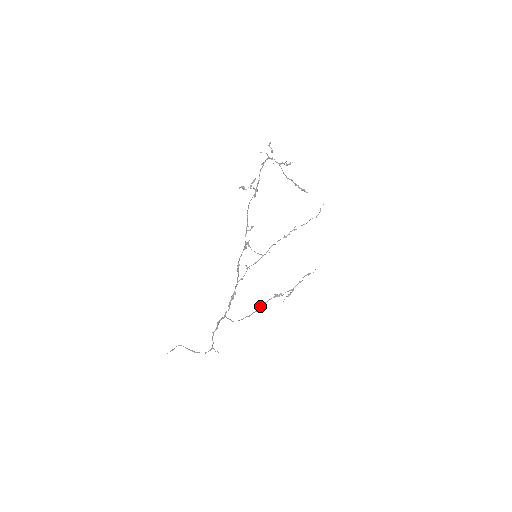
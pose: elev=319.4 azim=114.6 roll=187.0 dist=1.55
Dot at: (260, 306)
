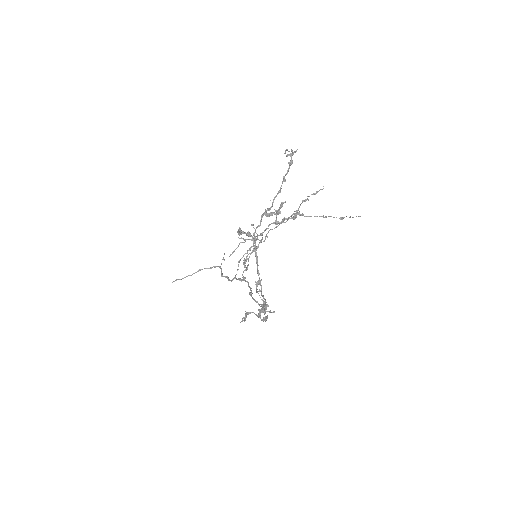
Dot at: occluded
